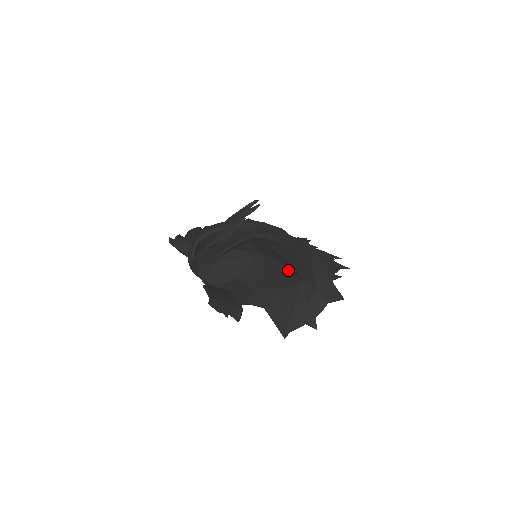
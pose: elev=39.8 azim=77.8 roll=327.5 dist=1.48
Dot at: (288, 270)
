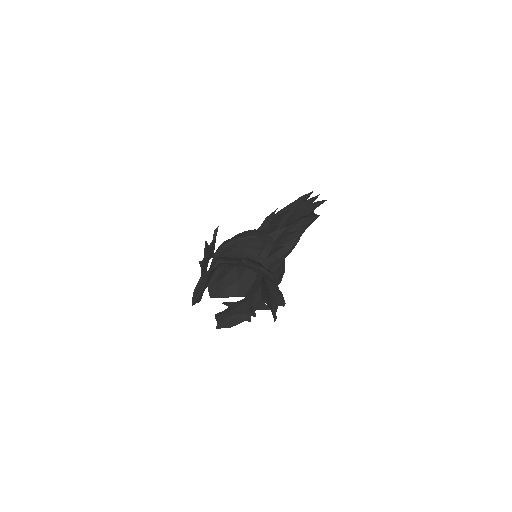
Dot at: occluded
